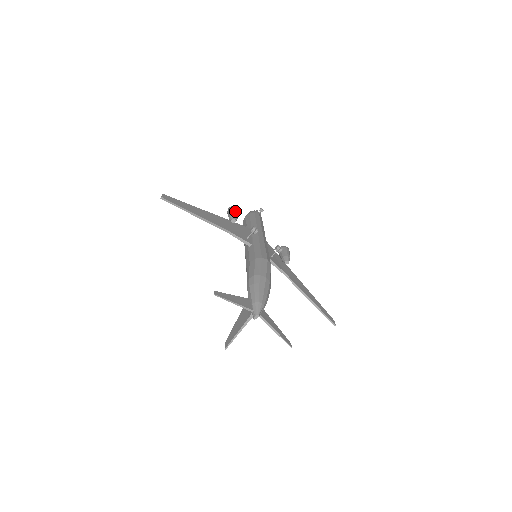
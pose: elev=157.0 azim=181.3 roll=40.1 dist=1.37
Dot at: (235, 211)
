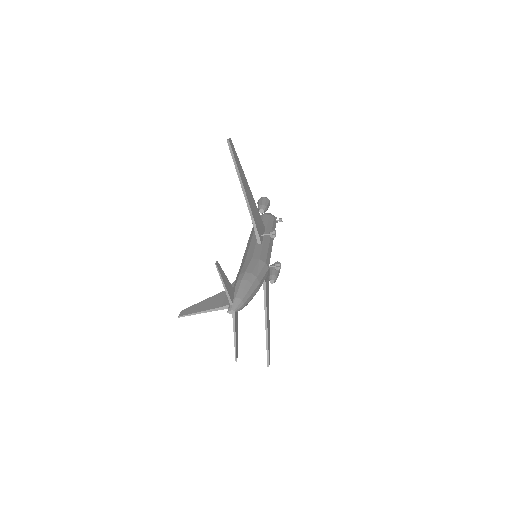
Dot at: (268, 204)
